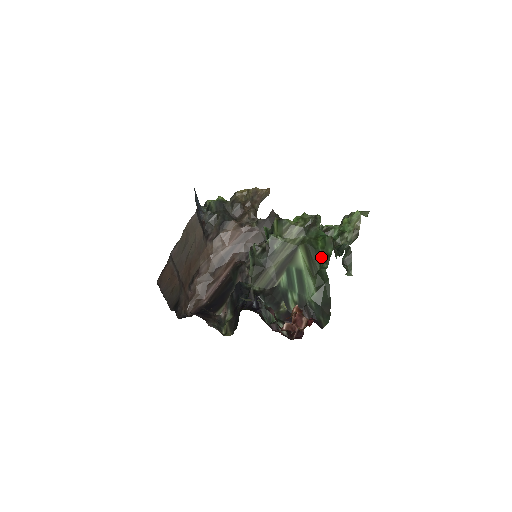
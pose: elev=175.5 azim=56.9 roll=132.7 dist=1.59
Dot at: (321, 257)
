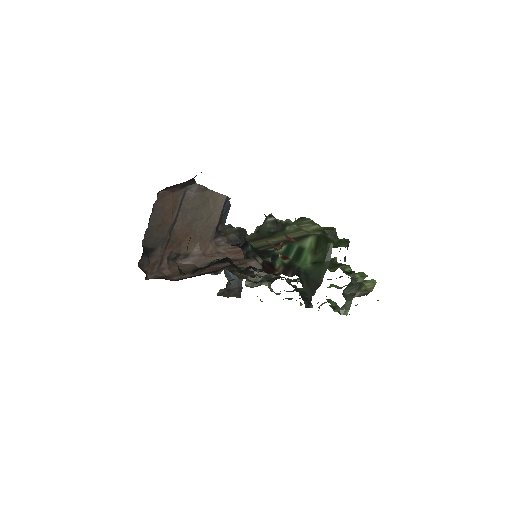
Dot at: occluded
